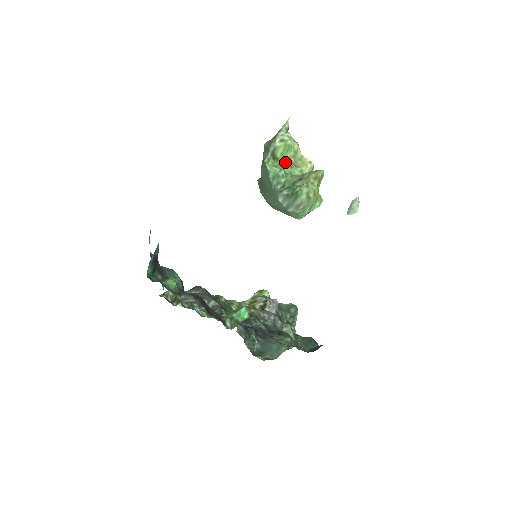
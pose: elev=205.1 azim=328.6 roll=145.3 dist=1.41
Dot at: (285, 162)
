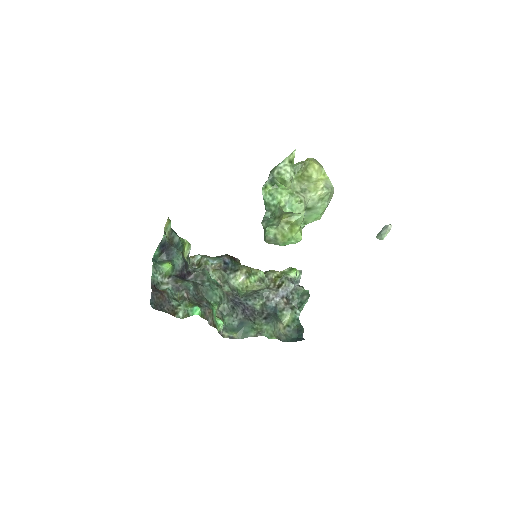
Dot at: (285, 190)
